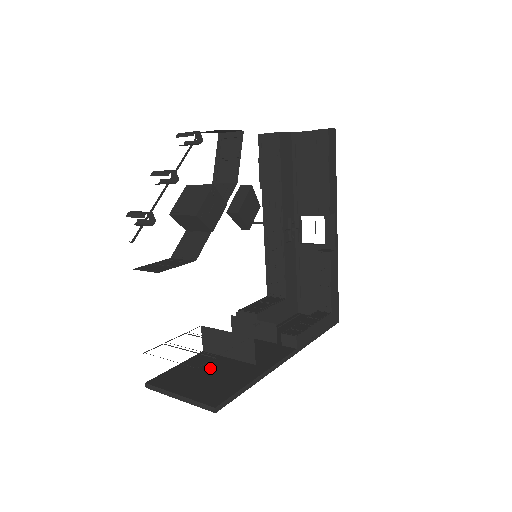
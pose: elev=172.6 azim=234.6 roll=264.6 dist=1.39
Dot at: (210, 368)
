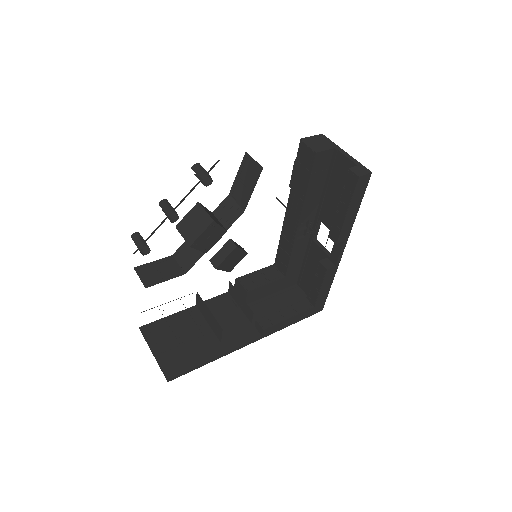
Dot at: (189, 331)
